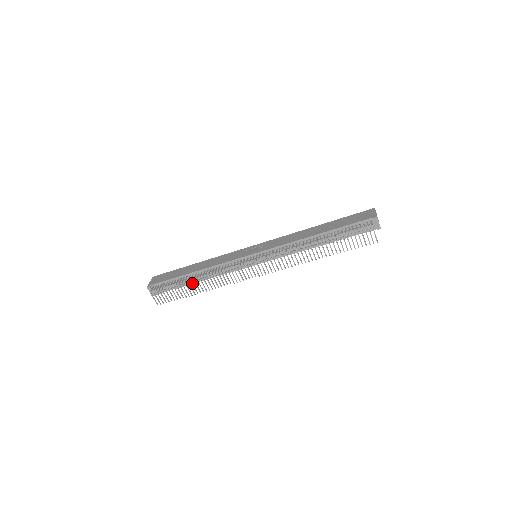
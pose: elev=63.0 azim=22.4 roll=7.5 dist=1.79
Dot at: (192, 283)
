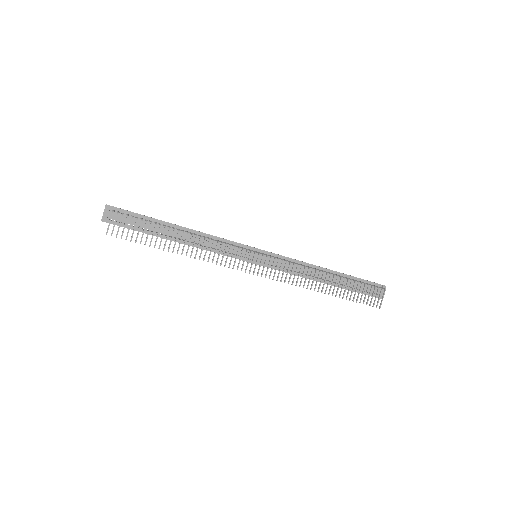
Dot at: (178, 234)
